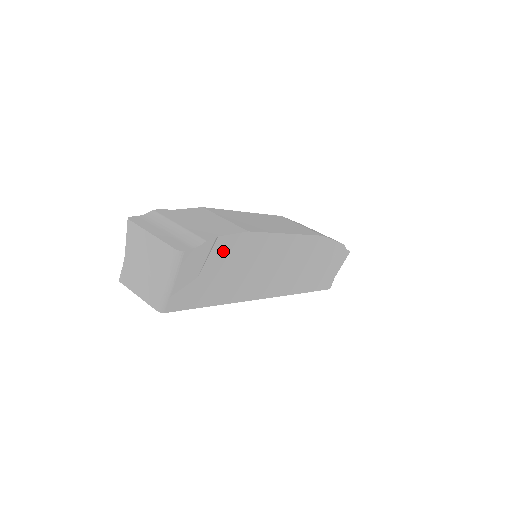
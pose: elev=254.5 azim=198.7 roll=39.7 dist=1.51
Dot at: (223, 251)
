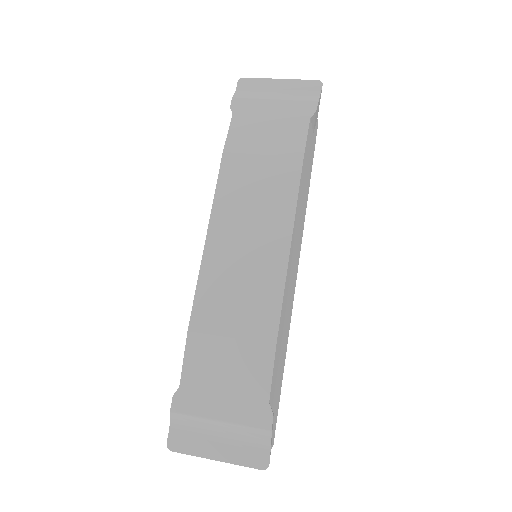
Dot at: (274, 383)
